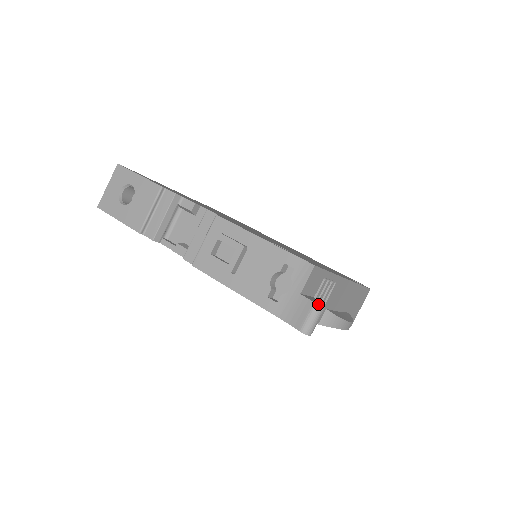
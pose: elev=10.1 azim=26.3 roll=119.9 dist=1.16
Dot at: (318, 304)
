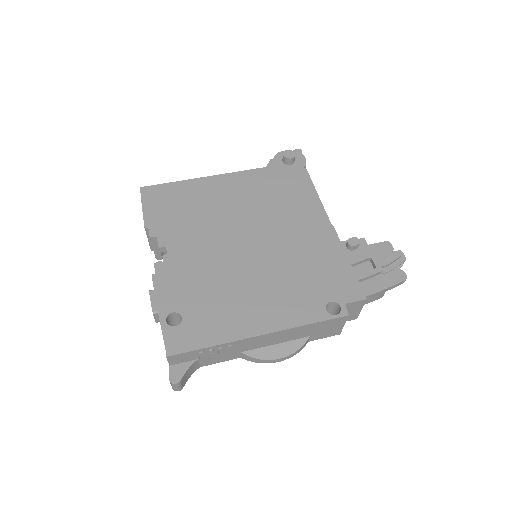
Dot at: (170, 381)
